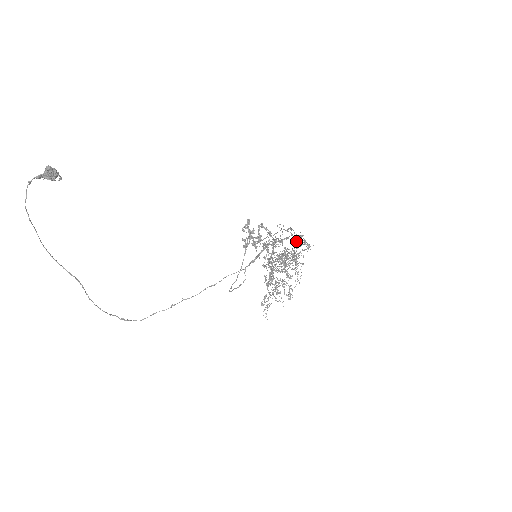
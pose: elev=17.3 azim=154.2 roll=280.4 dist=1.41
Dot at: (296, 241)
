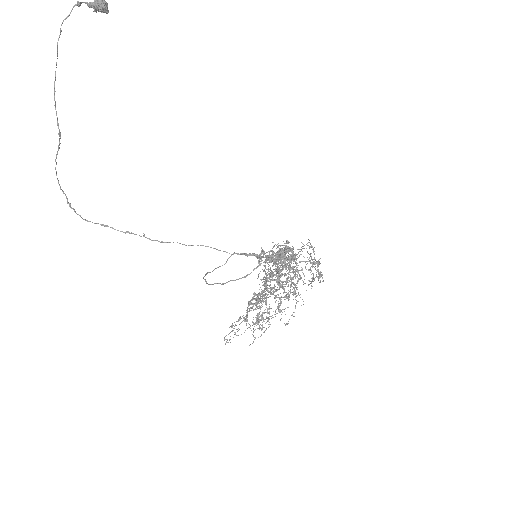
Dot at: (308, 261)
